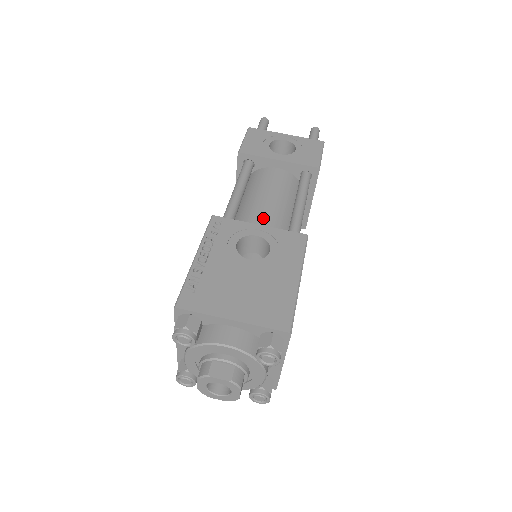
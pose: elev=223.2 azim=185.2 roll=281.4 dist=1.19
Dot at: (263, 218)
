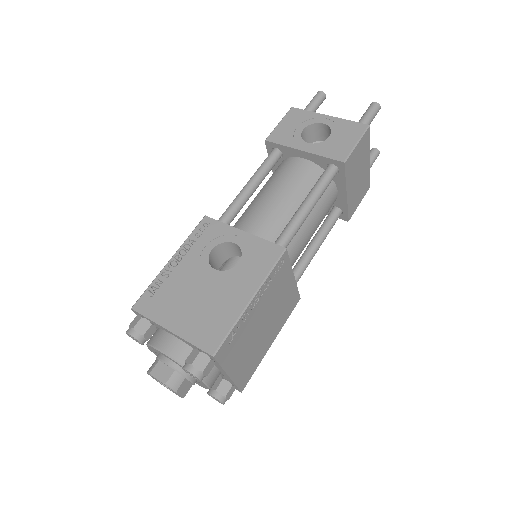
Dot at: (258, 220)
